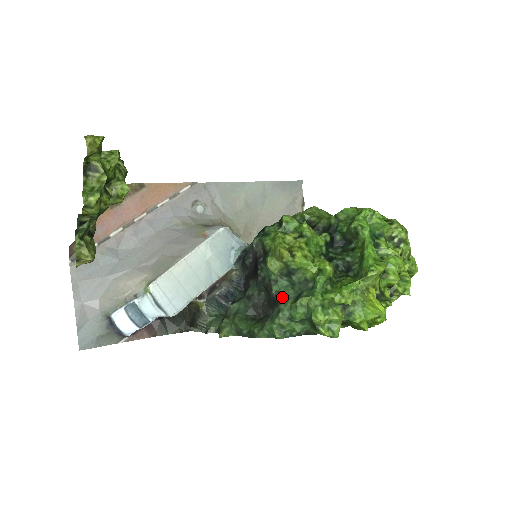
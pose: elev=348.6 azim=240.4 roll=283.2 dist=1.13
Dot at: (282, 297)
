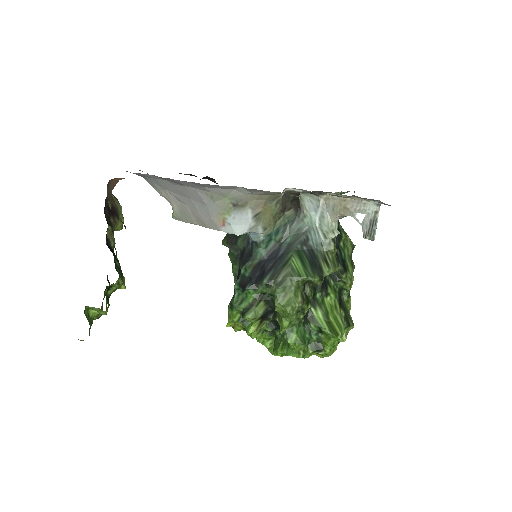
Dot at: occluded
